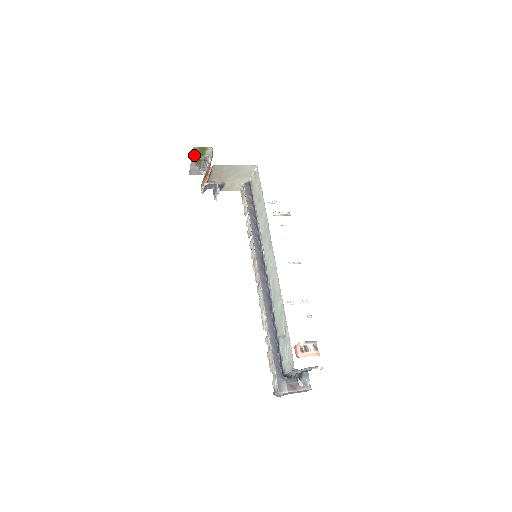
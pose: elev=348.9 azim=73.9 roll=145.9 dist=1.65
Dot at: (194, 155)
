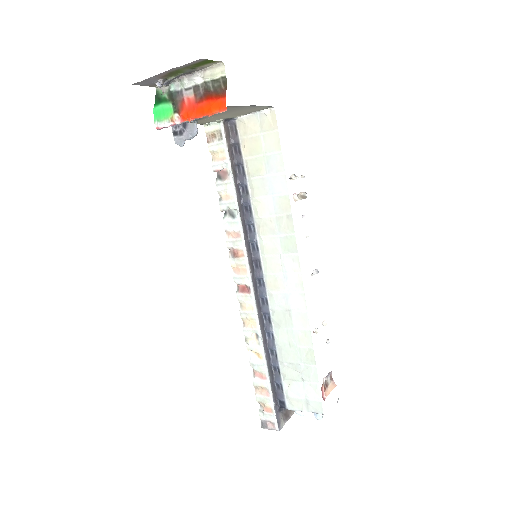
Dot at: (181, 66)
